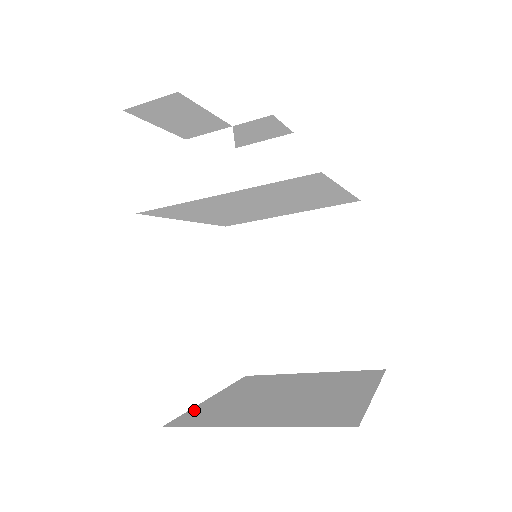
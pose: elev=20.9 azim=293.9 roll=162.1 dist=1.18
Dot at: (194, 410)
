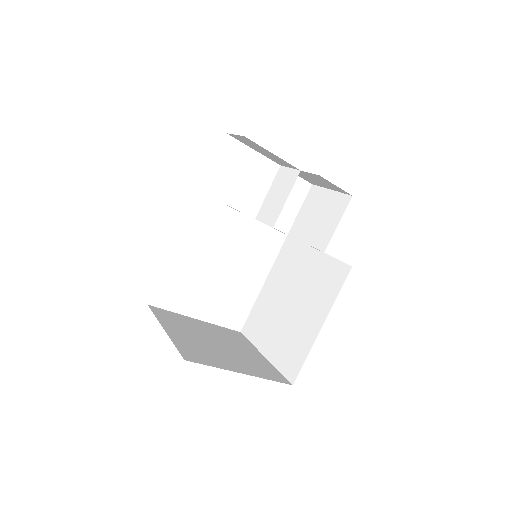
Dot at: (174, 313)
